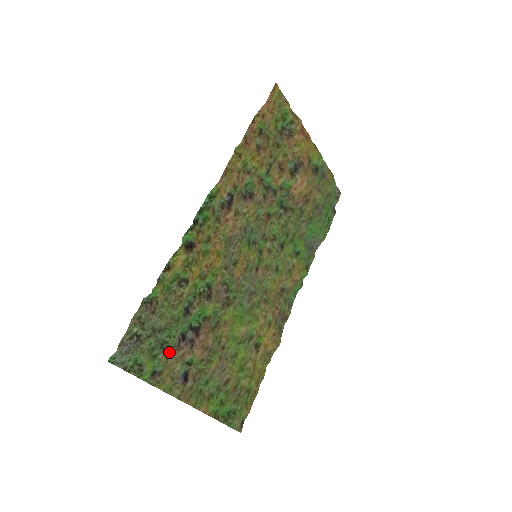
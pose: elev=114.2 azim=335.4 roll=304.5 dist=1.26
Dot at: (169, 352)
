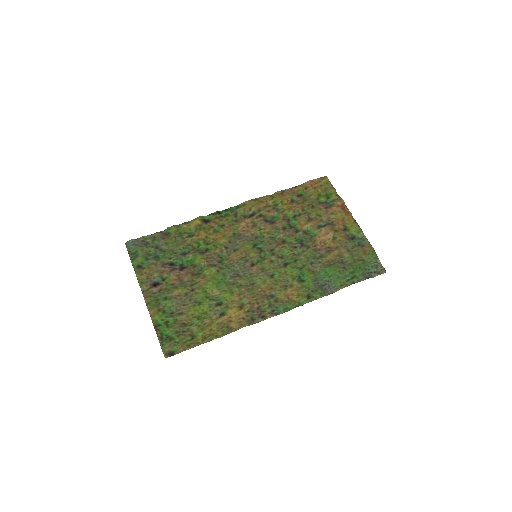
Dot at: (157, 263)
